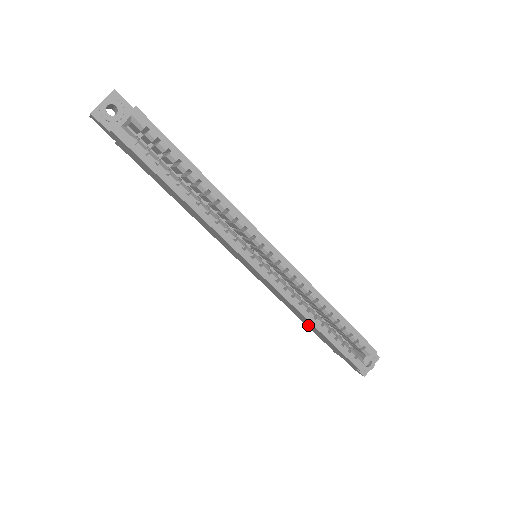
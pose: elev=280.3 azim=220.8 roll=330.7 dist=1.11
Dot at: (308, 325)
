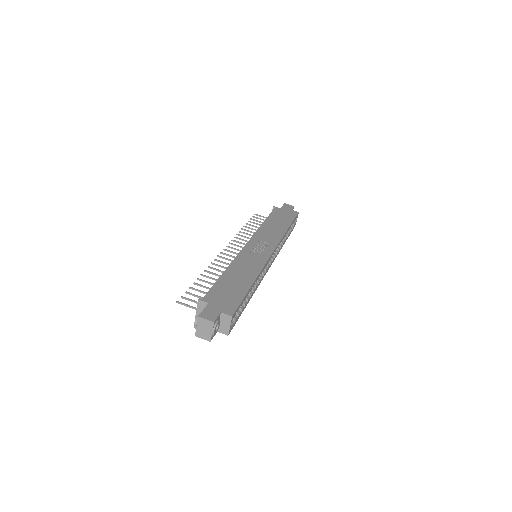
Dot at: occluded
